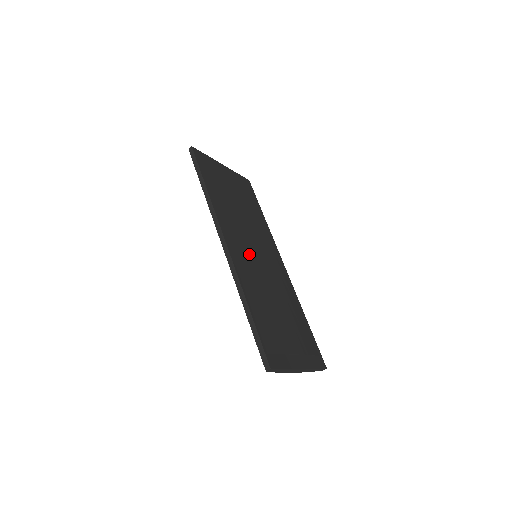
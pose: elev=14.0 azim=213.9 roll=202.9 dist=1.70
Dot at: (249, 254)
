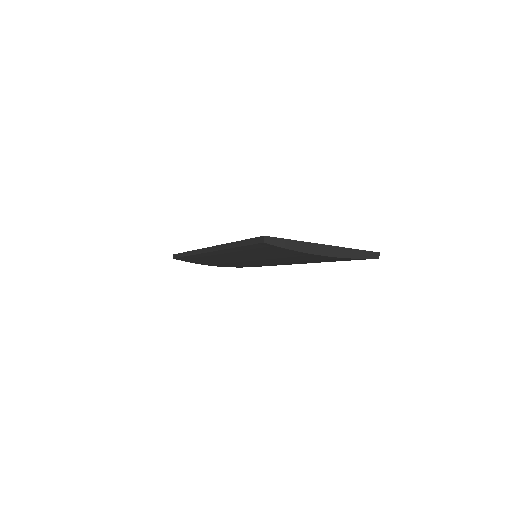
Dot at: occluded
